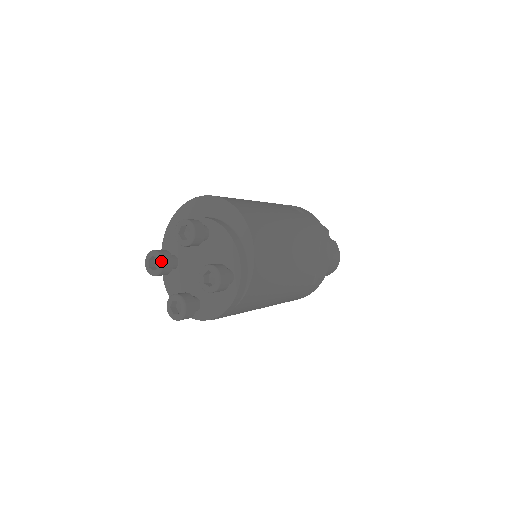
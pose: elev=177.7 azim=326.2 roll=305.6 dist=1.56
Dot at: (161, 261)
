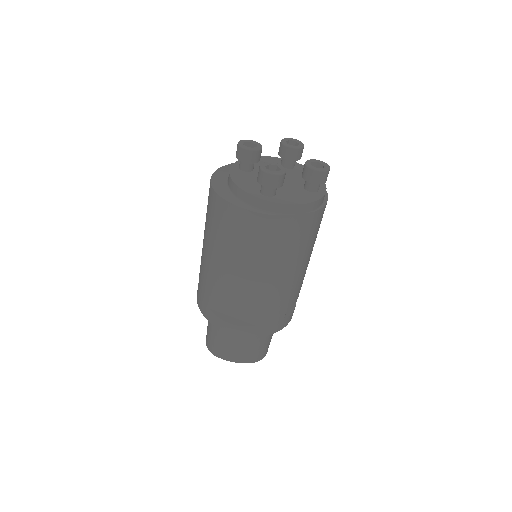
Dot at: (261, 146)
